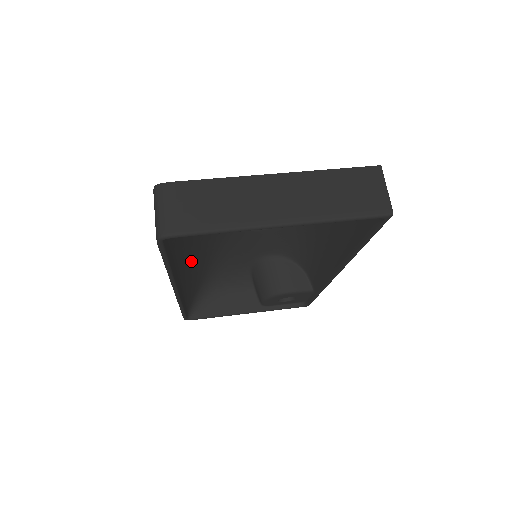
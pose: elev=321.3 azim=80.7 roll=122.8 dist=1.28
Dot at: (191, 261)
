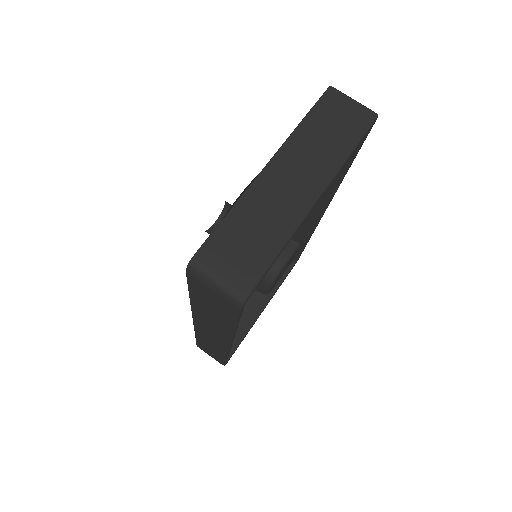
Dot at: occluded
